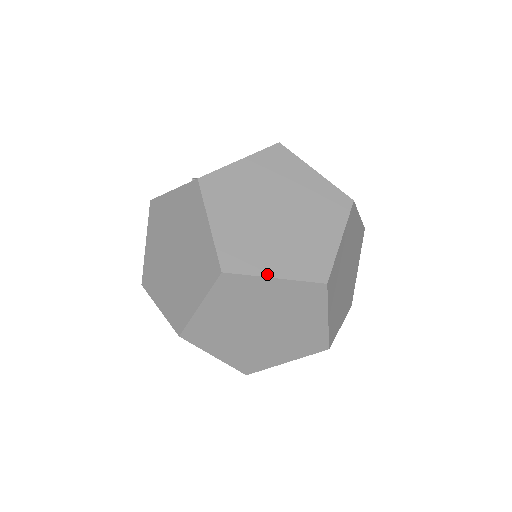
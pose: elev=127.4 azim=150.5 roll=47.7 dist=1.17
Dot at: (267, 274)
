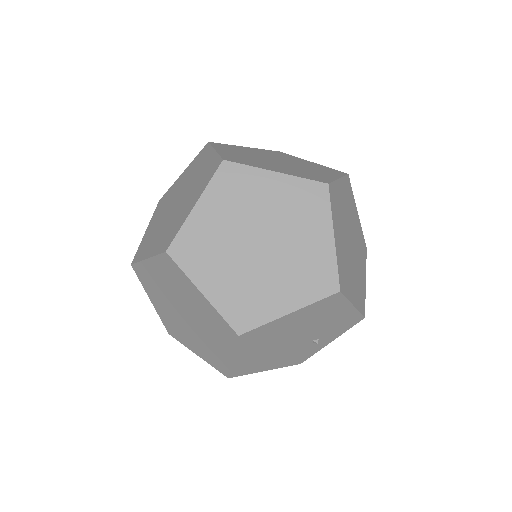
Dot at: (267, 169)
